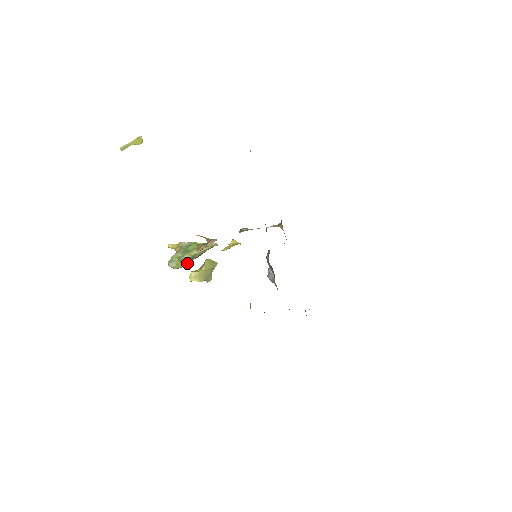
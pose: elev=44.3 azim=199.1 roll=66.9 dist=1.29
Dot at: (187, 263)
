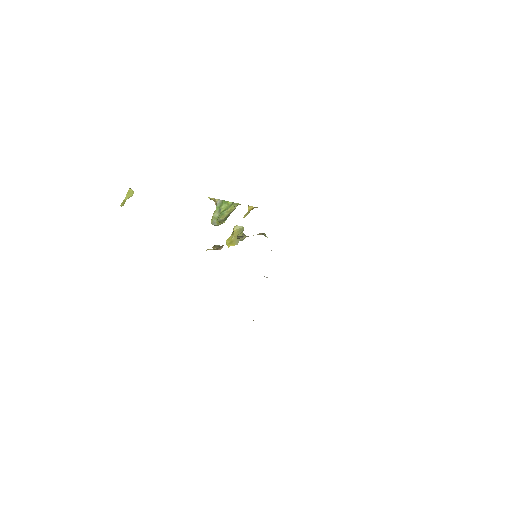
Dot at: occluded
